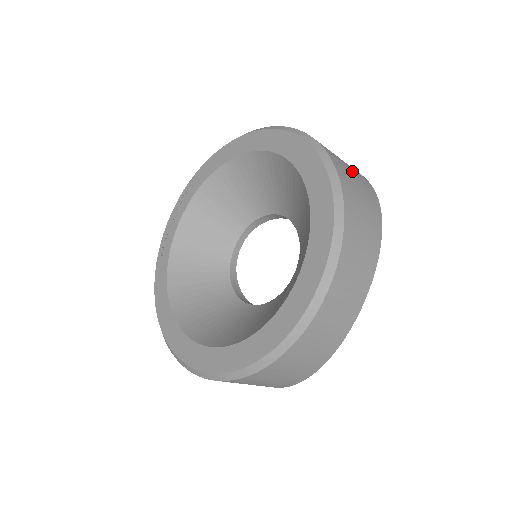
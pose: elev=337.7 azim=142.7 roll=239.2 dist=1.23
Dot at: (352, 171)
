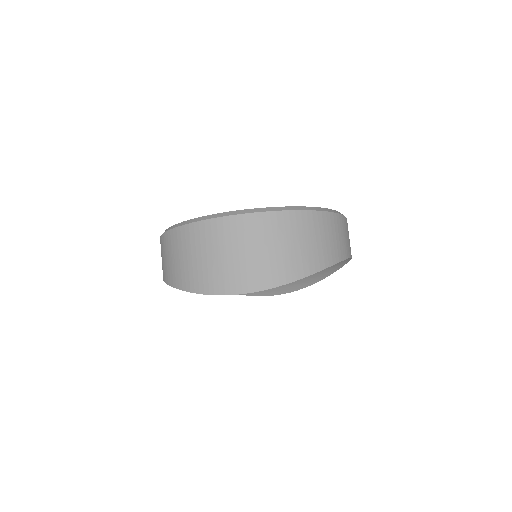
Dot at: occluded
